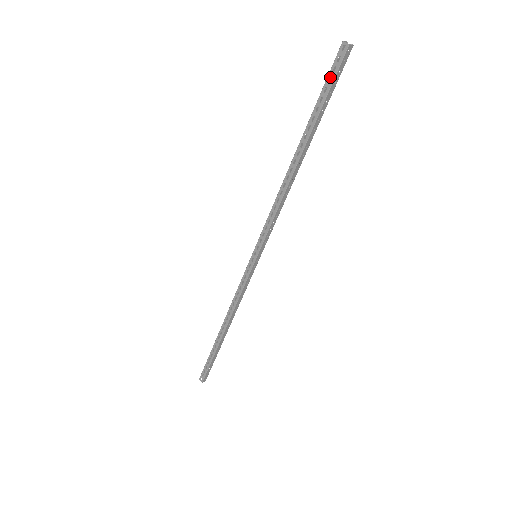
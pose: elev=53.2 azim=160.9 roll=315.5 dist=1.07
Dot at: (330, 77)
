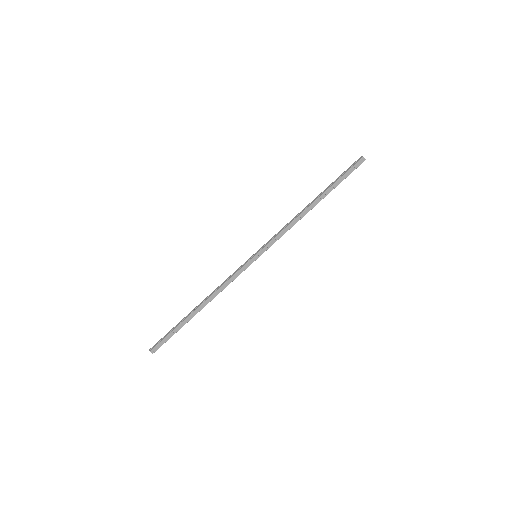
Dot at: (349, 171)
